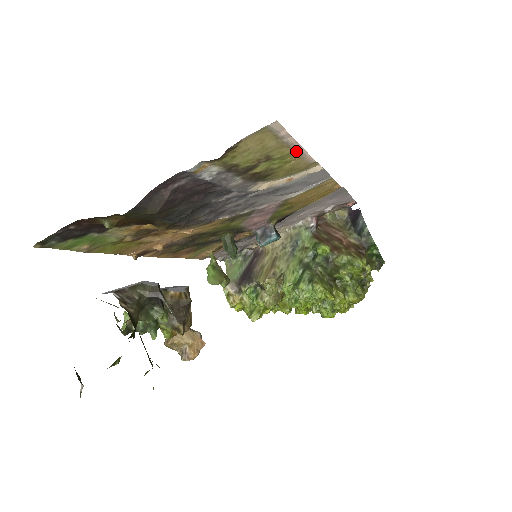
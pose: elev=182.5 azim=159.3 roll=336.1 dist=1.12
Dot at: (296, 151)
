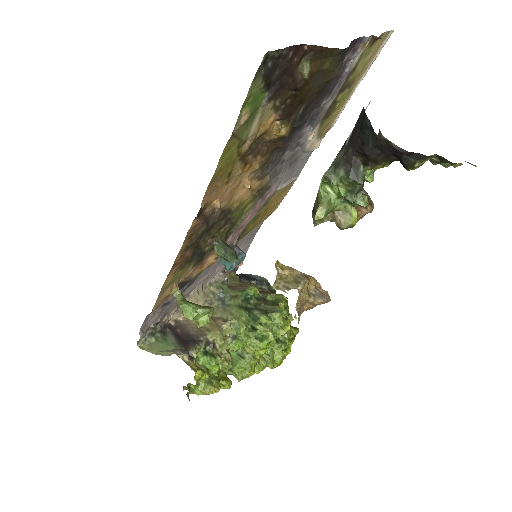
Dot at: (351, 93)
